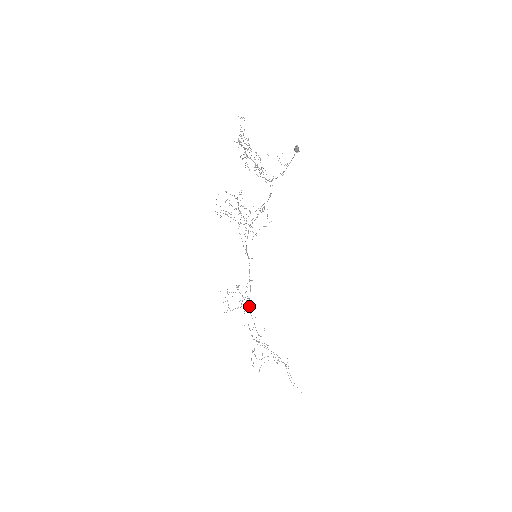
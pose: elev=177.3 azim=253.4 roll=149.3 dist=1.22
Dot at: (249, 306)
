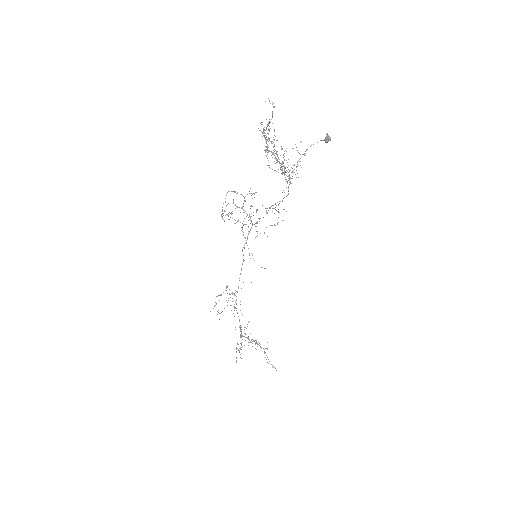
Dot at: (236, 304)
